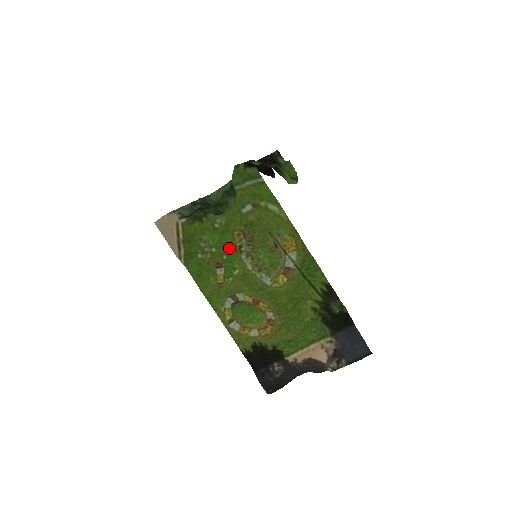
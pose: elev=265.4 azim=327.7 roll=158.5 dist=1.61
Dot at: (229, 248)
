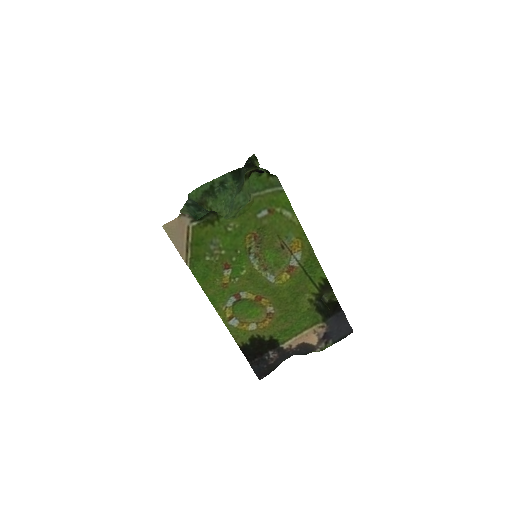
Dot at: (239, 250)
